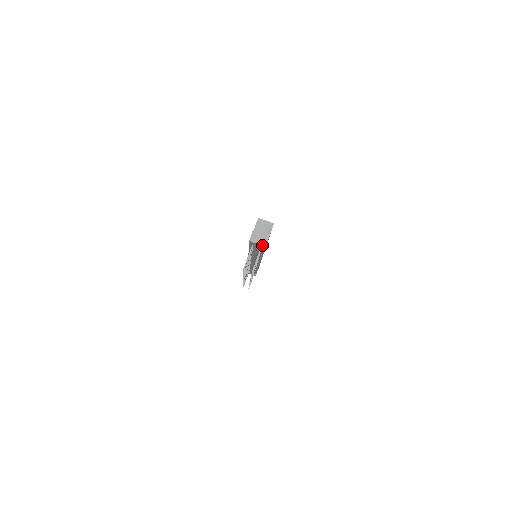
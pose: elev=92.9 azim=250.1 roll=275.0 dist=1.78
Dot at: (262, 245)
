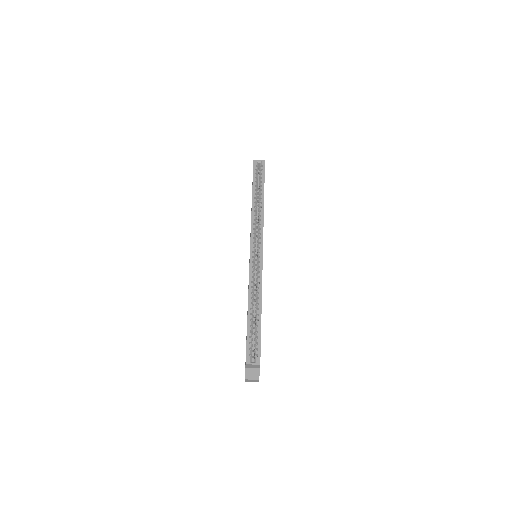
Dot at: occluded
